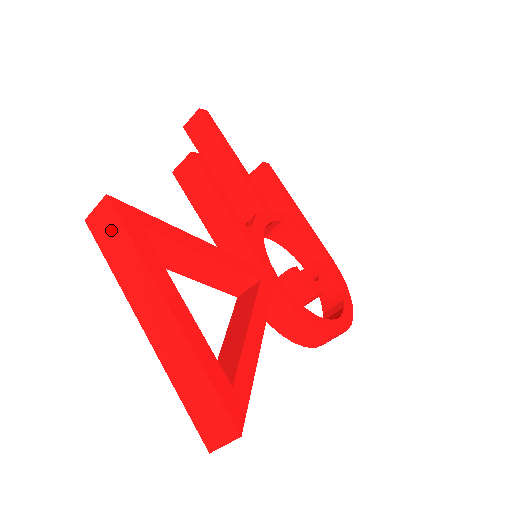
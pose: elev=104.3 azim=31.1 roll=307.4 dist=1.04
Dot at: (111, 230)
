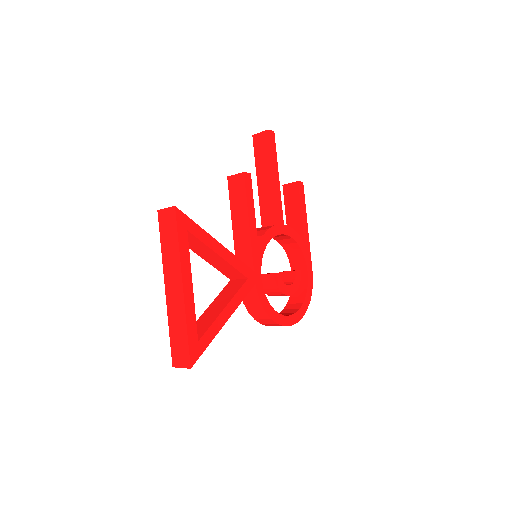
Dot at: (170, 226)
